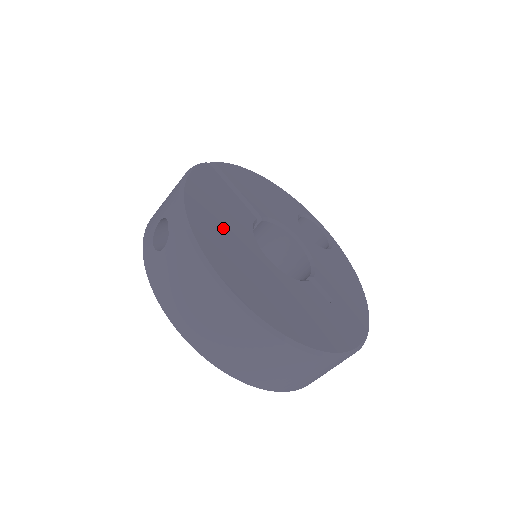
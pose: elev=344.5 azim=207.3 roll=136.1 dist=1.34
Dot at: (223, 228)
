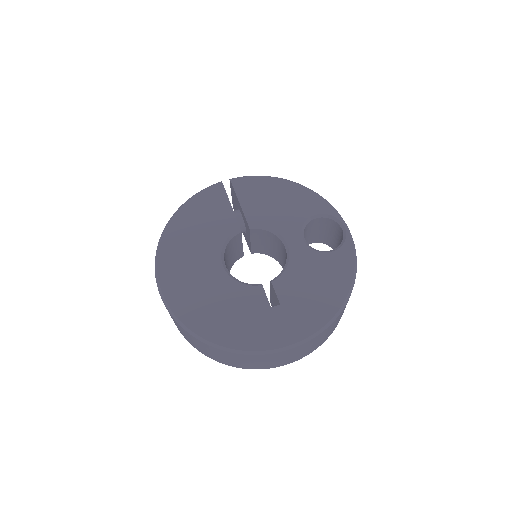
Dot at: (192, 242)
